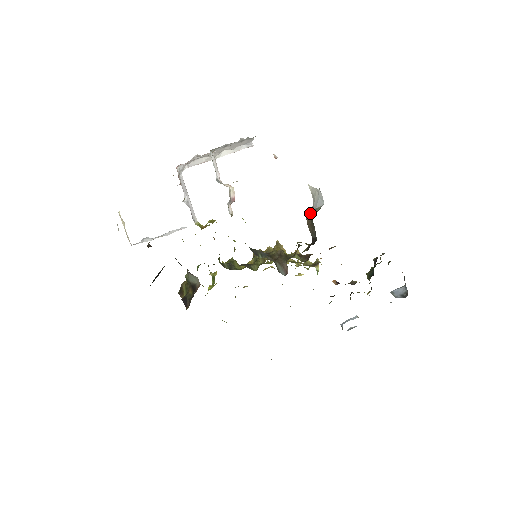
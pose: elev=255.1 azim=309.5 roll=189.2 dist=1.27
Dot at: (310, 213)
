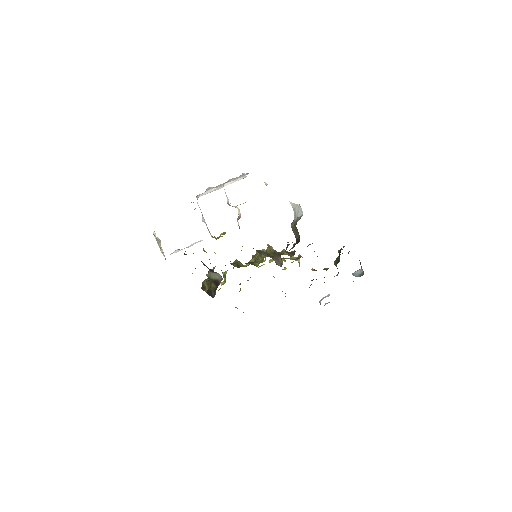
Dot at: (293, 221)
